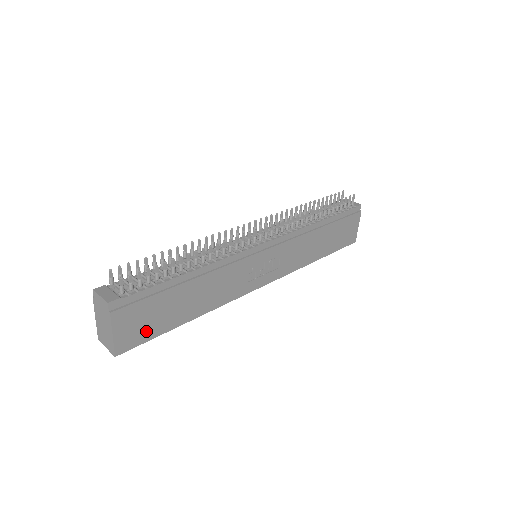
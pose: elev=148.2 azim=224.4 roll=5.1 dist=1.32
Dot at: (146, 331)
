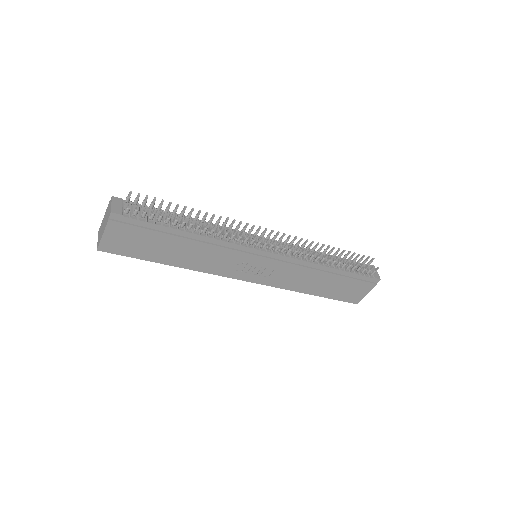
Dot at: (129, 249)
